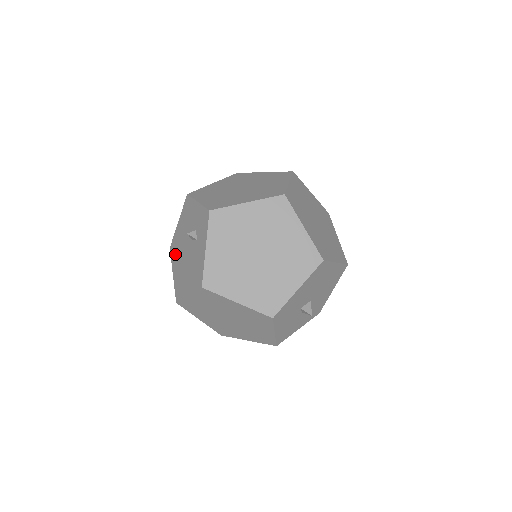
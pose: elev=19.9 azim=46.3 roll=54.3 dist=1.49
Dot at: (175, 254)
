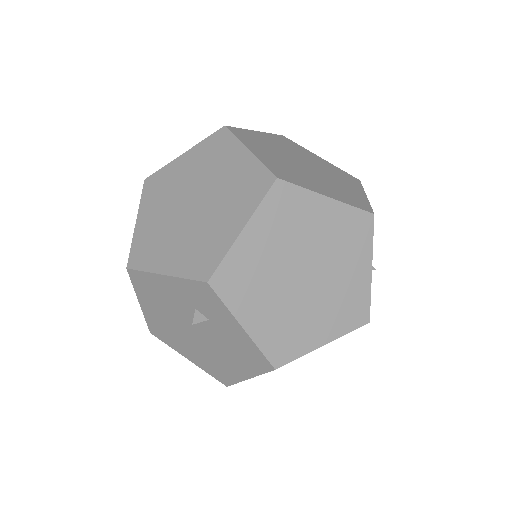
Dot at: (171, 339)
